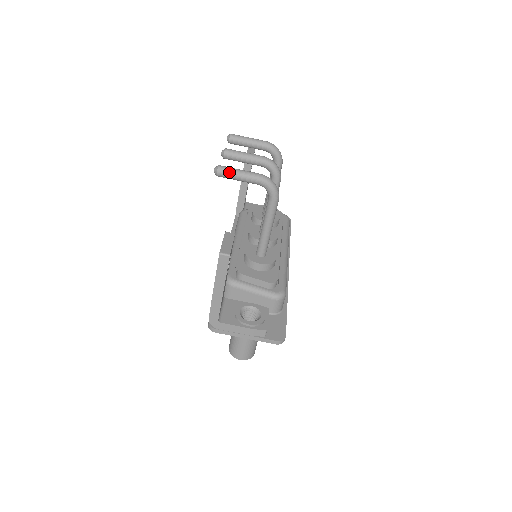
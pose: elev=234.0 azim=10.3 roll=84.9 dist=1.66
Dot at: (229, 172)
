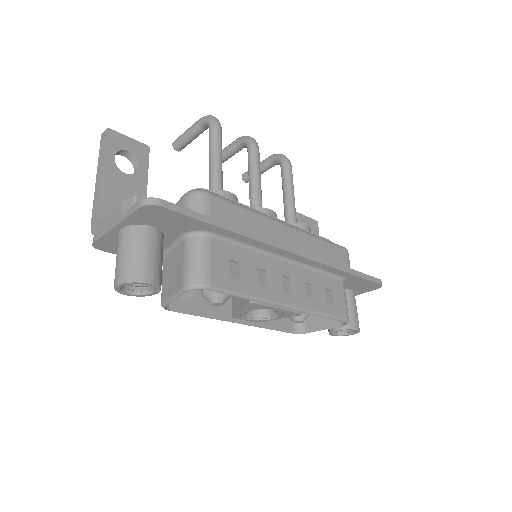
Dot at: (180, 136)
